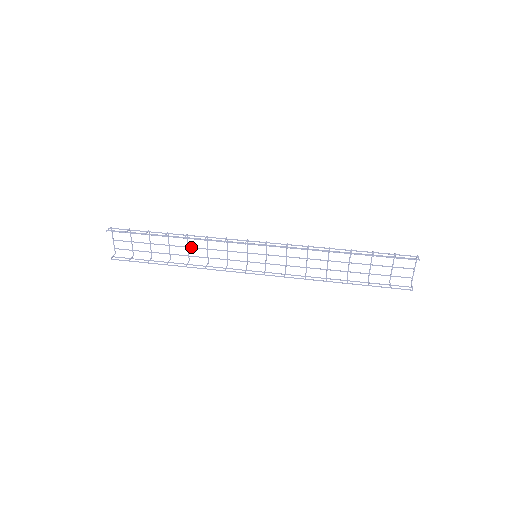
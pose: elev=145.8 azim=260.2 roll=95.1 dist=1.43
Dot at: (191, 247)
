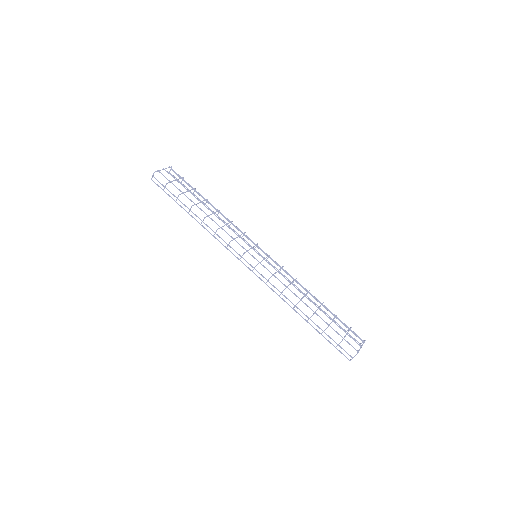
Dot at: occluded
